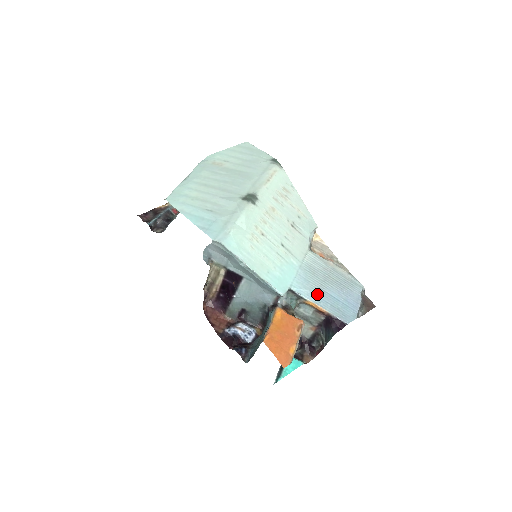
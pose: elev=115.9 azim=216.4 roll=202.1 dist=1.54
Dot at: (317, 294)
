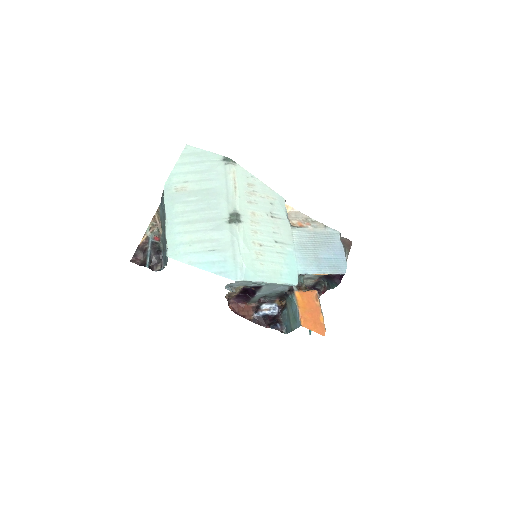
Dot at: (316, 265)
